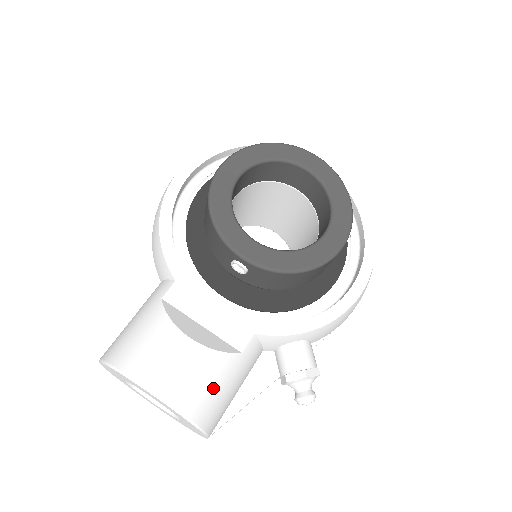
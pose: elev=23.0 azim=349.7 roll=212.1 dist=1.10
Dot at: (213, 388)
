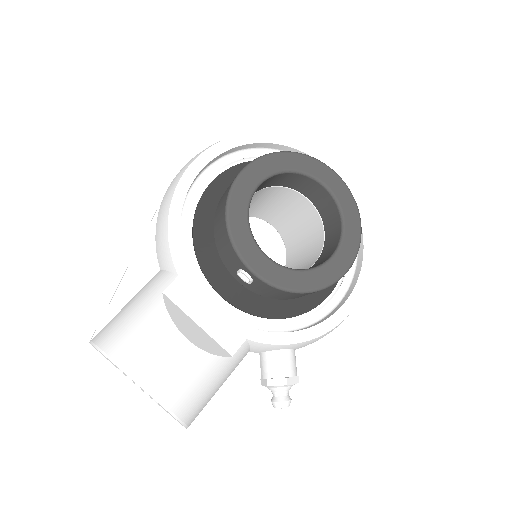
Dot at: (201, 388)
